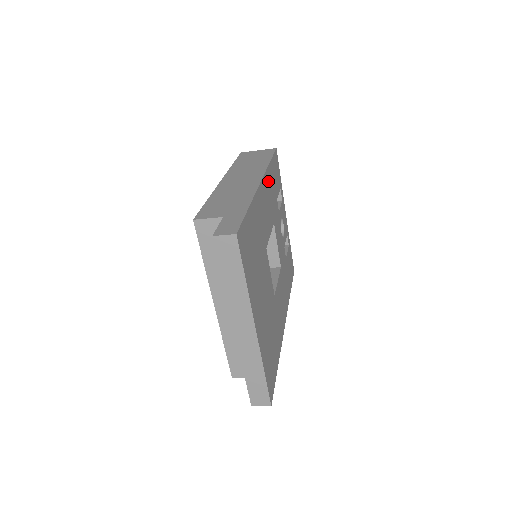
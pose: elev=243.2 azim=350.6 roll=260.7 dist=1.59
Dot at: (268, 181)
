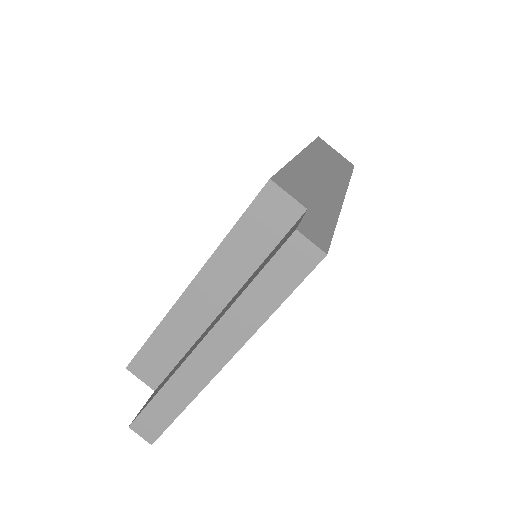
Dot at: occluded
